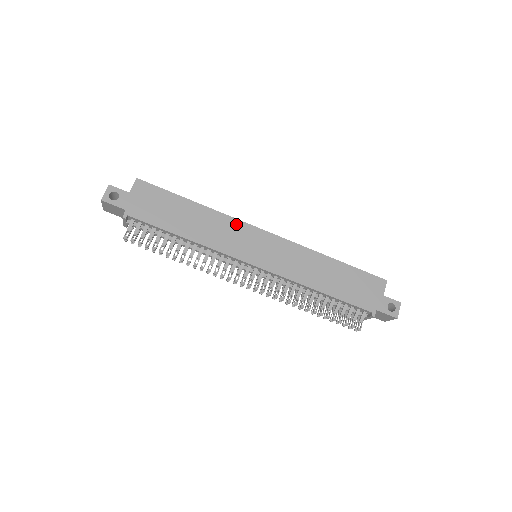
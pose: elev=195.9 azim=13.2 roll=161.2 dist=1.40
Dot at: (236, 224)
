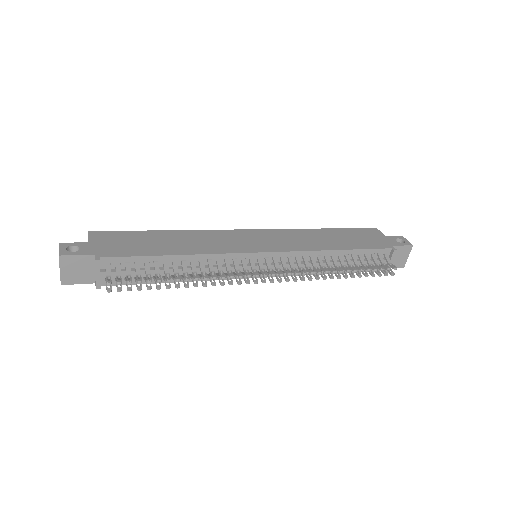
Dot at: (218, 233)
